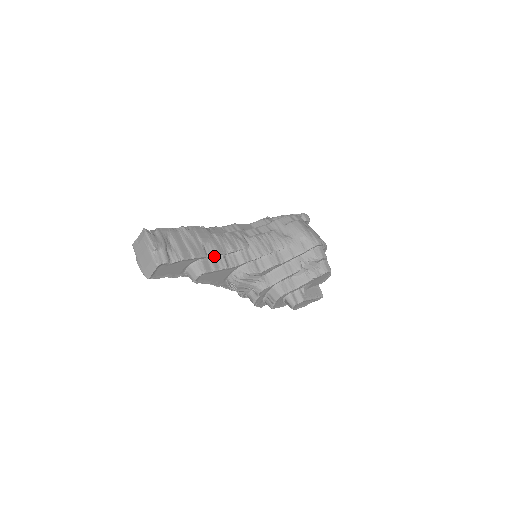
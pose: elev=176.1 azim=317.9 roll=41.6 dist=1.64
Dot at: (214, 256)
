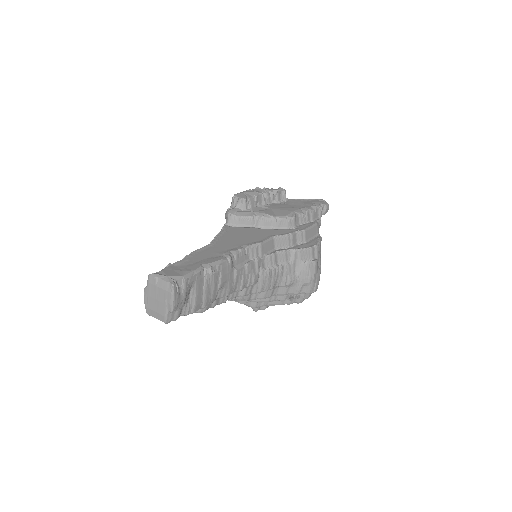
Dot at: occluded
